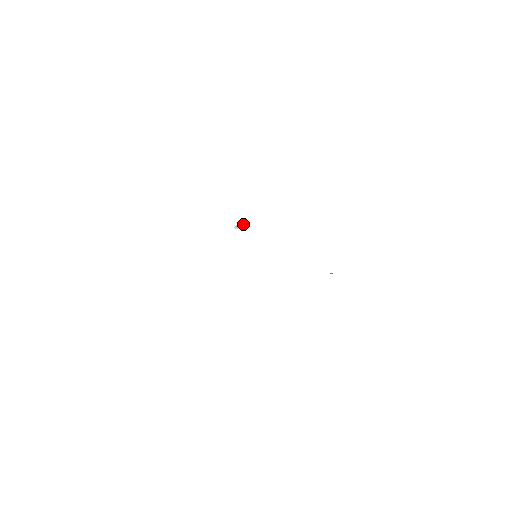
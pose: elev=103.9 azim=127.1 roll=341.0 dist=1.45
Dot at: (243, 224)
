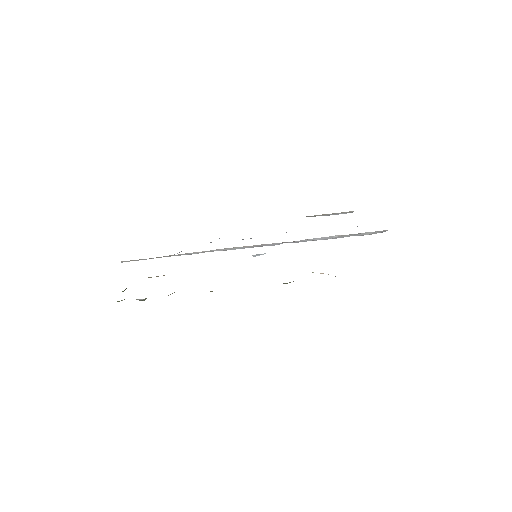
Dot at: (262, 254)
